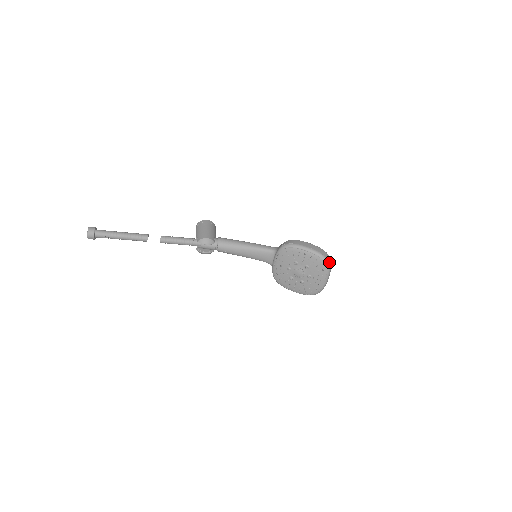
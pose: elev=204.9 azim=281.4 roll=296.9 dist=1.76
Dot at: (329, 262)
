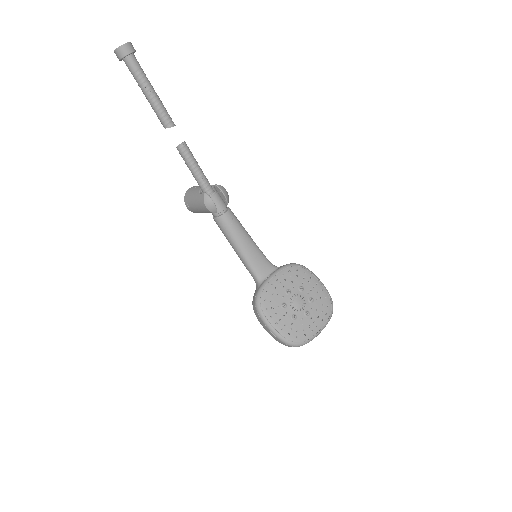
Dot at: (332, 310)
